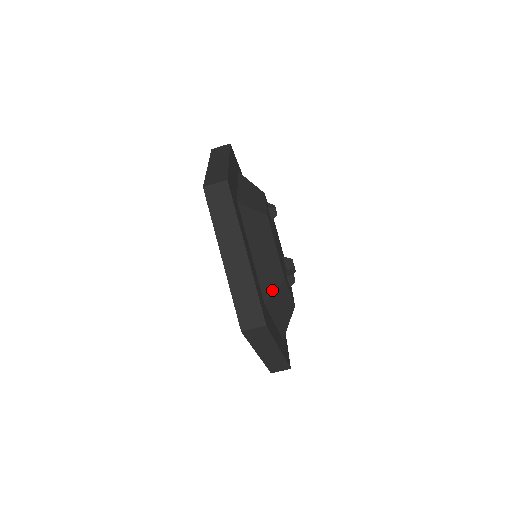
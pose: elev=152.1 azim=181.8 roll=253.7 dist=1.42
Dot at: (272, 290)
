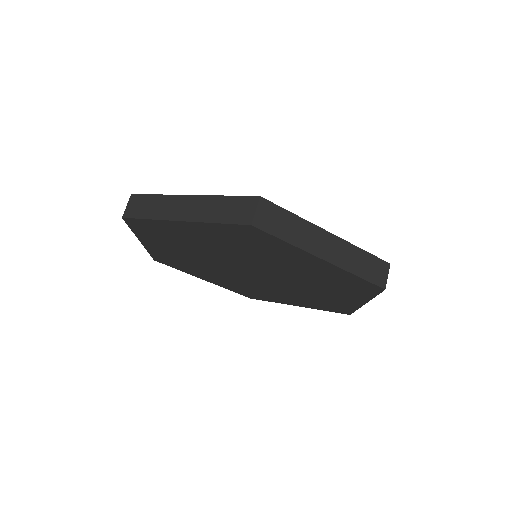
Dot at: occluded
